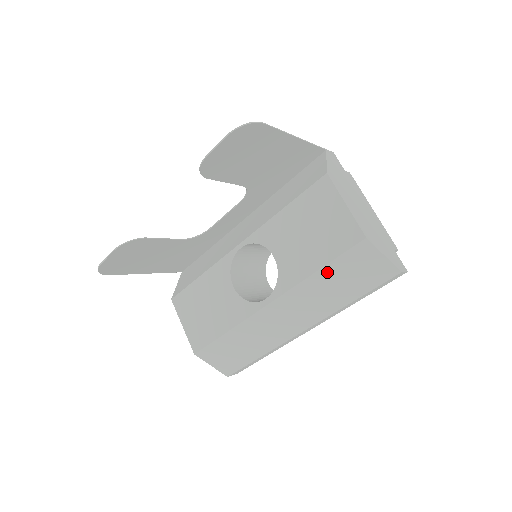
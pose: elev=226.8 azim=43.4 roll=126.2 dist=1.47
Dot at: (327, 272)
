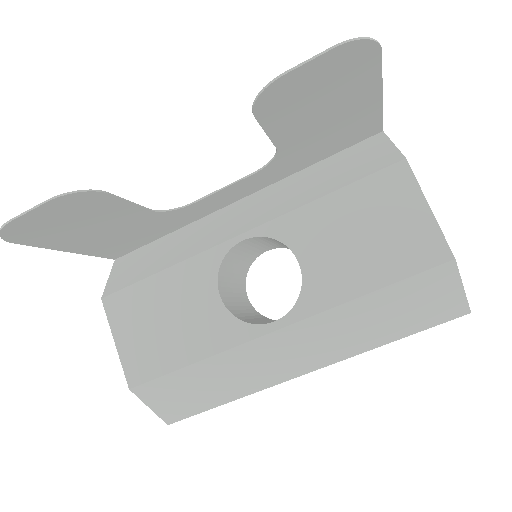
Dot at: (380, 297)
